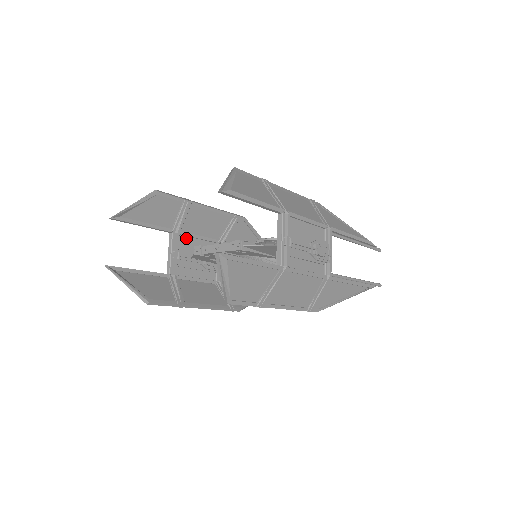
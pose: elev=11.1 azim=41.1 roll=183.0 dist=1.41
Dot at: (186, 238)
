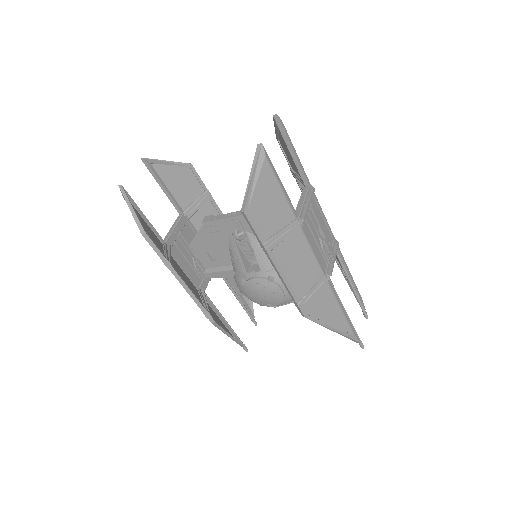
Dot at: (190, 229)
